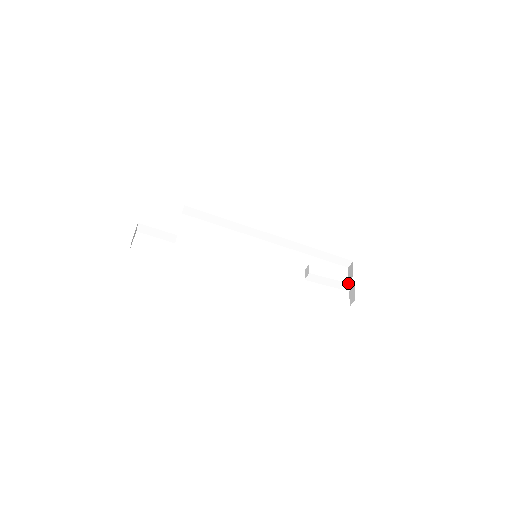
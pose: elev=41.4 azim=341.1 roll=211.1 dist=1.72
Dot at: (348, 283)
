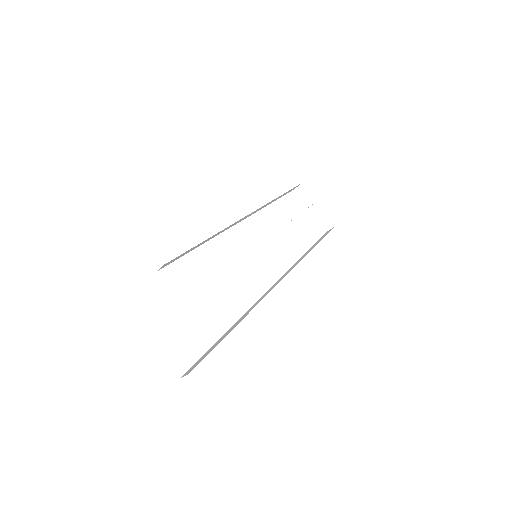
Dot at: occluded
